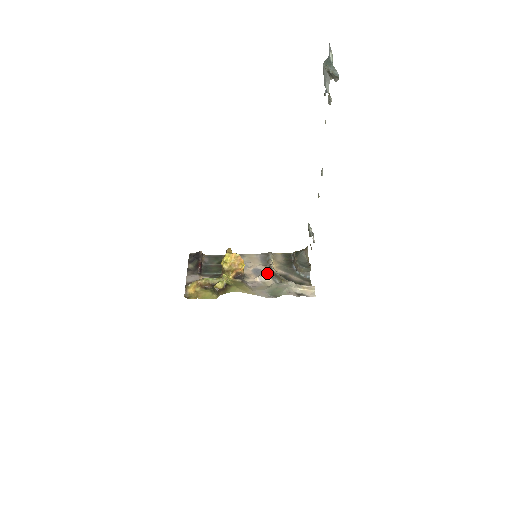
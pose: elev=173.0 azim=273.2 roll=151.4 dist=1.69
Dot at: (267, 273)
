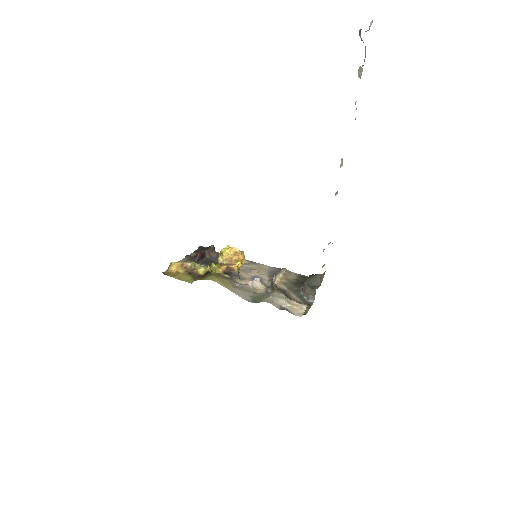
Dot at: (266, 282)
